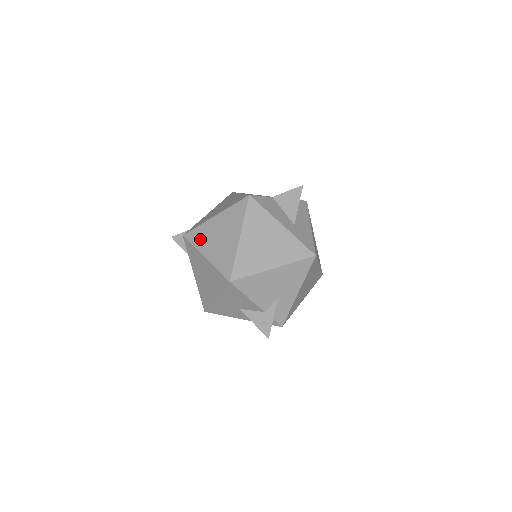
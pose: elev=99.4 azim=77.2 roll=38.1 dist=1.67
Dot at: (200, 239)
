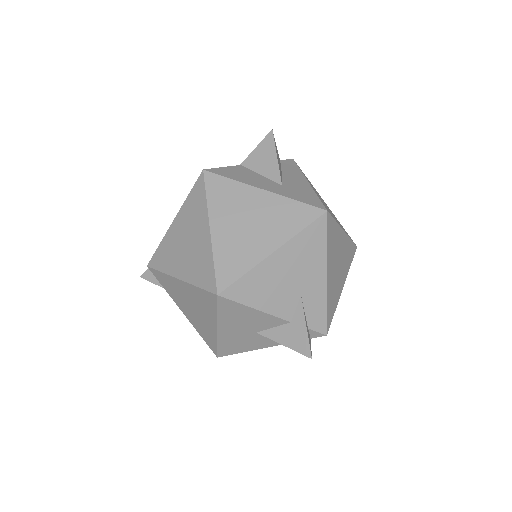
Dot at: (166, 259)
